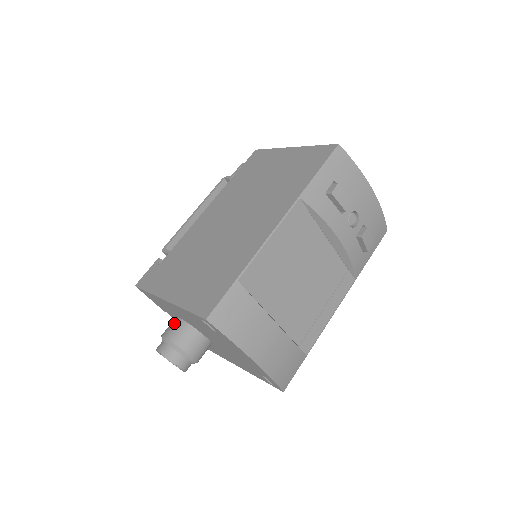
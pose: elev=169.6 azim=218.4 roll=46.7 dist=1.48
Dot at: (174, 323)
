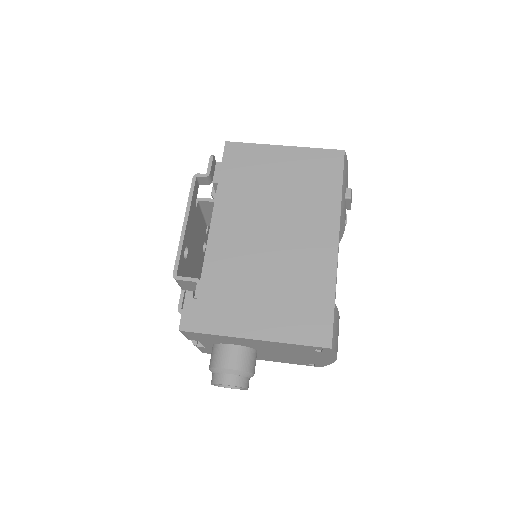
Dot at: (230, 351)
